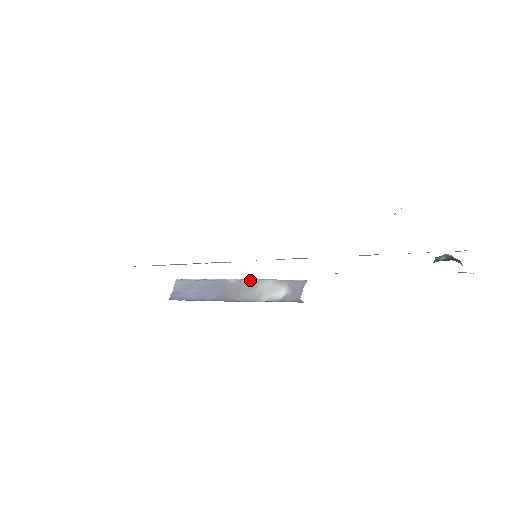
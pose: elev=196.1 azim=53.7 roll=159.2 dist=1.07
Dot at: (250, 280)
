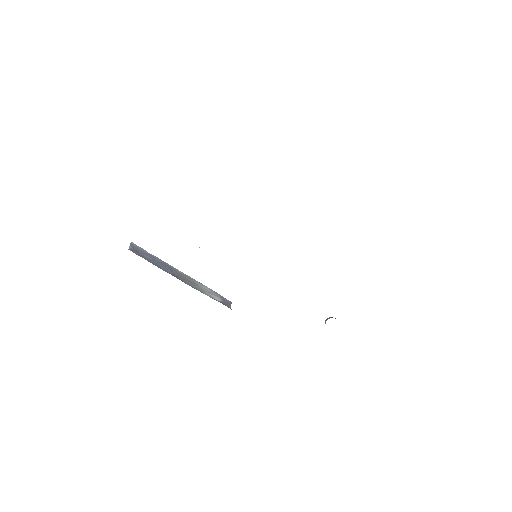
Dot at: (194, 279)
